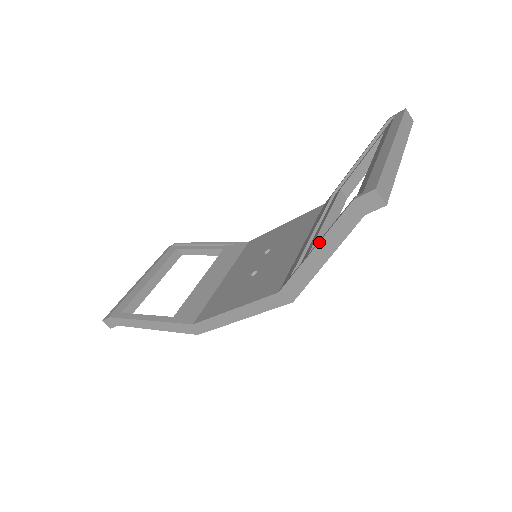
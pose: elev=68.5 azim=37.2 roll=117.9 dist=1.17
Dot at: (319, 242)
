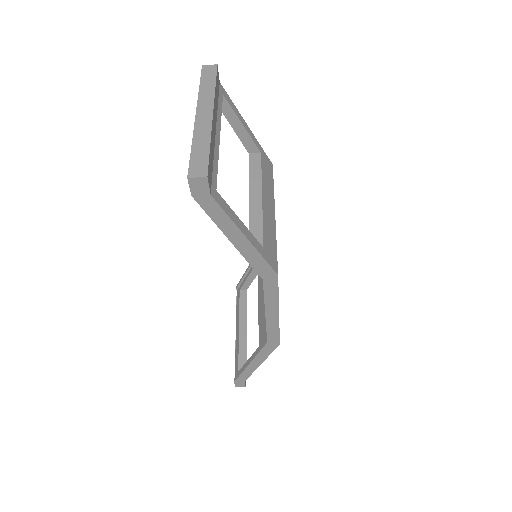
Dot at: (224, 234)
